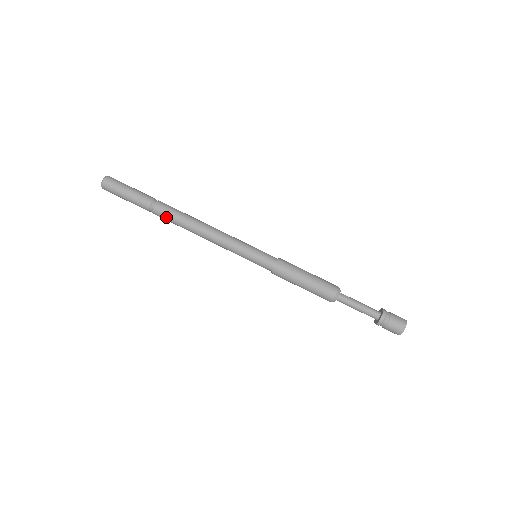
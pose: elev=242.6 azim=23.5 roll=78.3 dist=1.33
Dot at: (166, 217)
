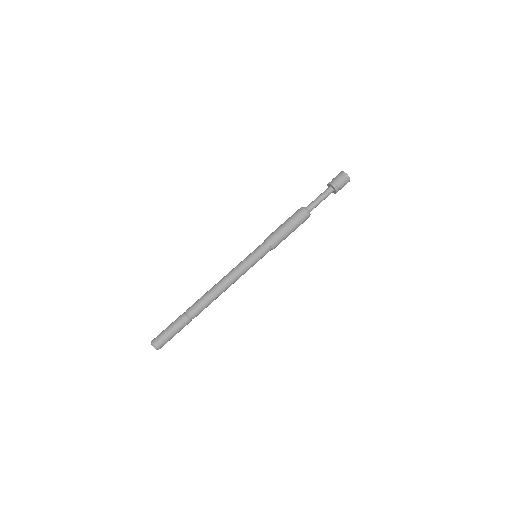
Dot at: occluded
